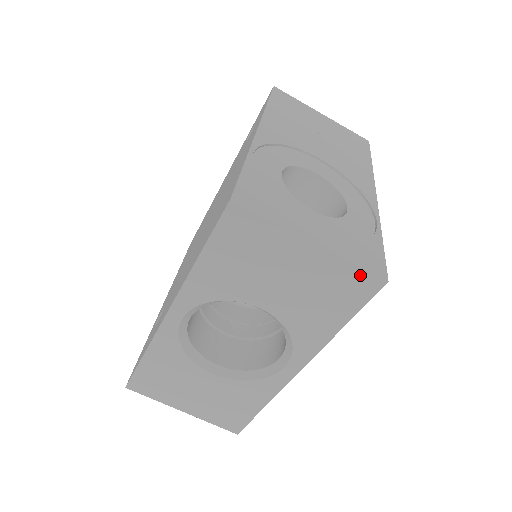
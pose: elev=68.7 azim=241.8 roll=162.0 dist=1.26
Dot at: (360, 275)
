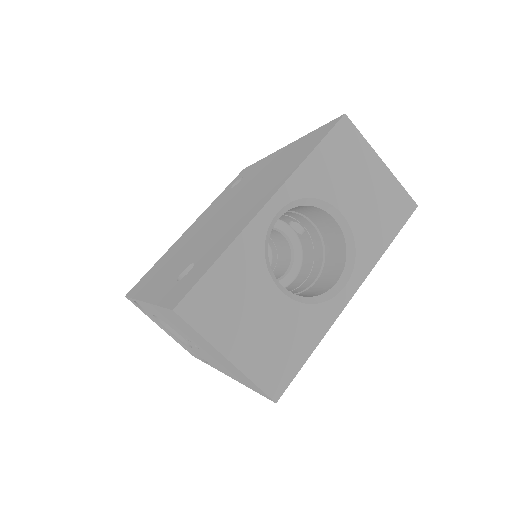
Dot at: (404, 196)
